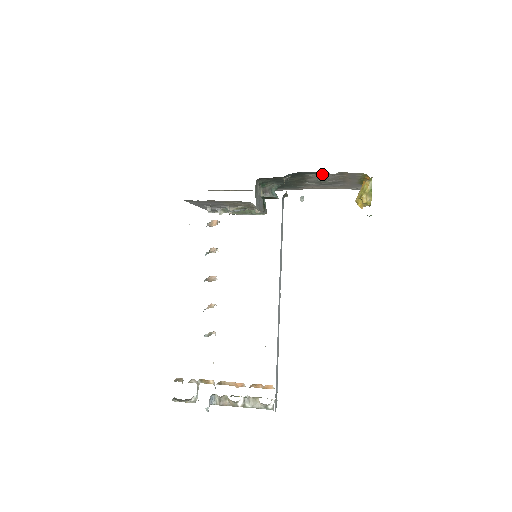
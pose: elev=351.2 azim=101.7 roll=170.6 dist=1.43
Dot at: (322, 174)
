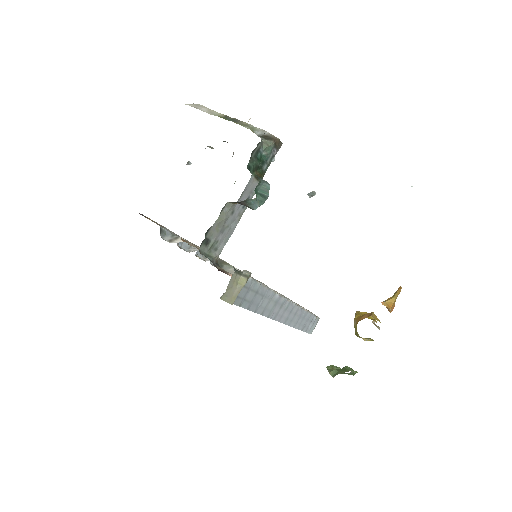
Dot at: occluded
